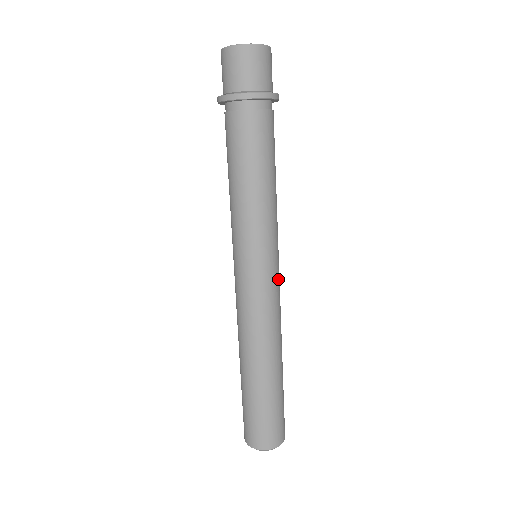
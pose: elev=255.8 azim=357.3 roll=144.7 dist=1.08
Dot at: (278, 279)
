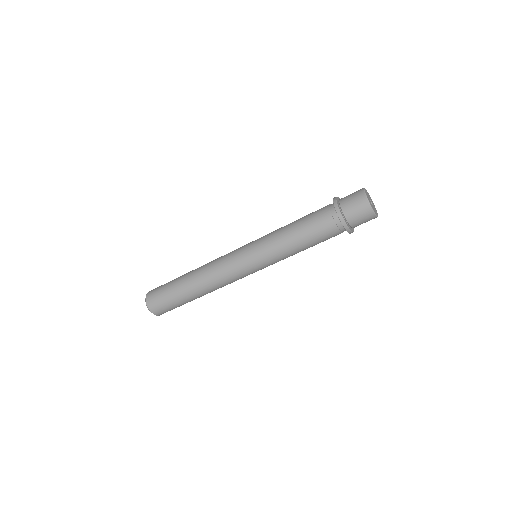
Dot at: occluded
